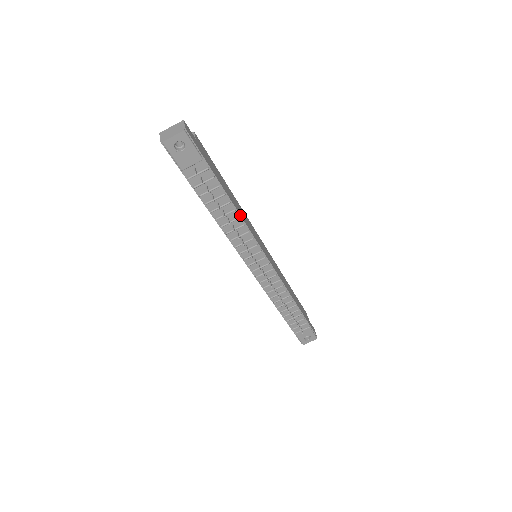
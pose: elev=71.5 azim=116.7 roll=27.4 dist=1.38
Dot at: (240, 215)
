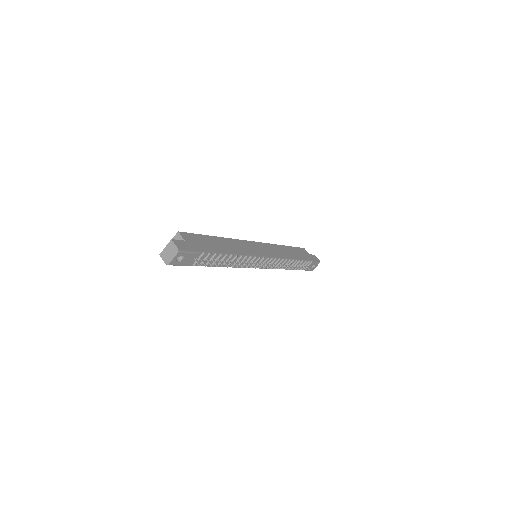
Dot at: (236, 254)
